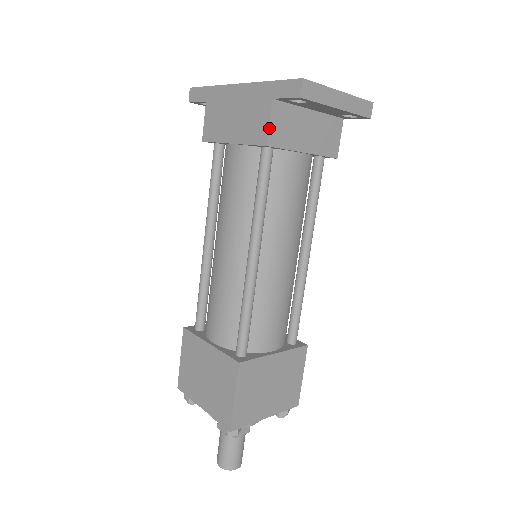
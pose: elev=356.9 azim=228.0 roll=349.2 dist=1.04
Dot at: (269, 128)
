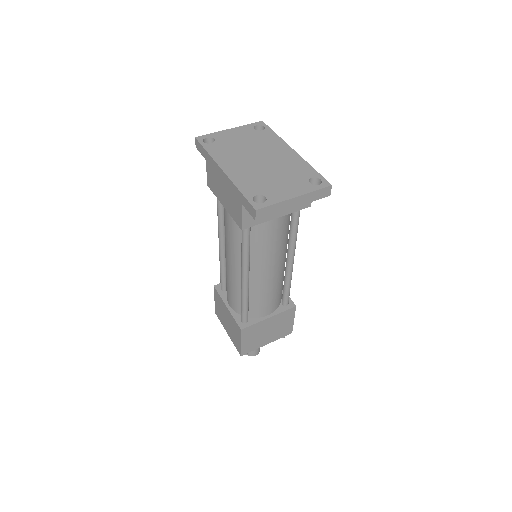
Dot at: (242, 220)
